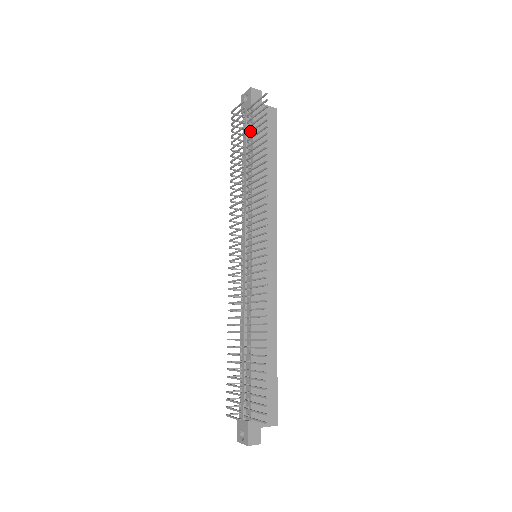
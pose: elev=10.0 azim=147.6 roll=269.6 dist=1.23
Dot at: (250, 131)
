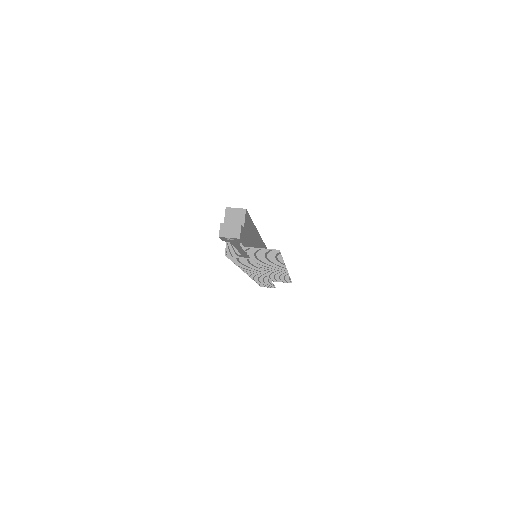
Dot at: occluded
